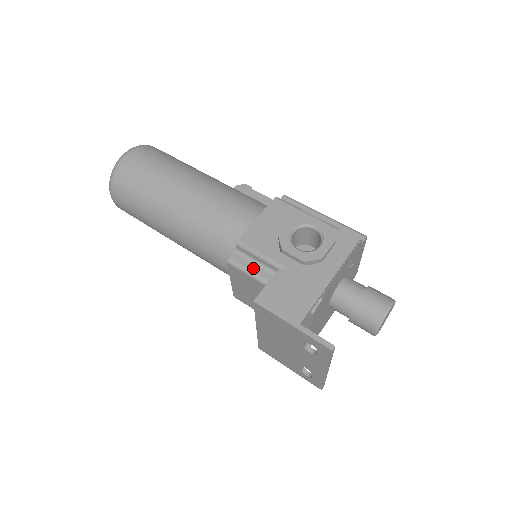
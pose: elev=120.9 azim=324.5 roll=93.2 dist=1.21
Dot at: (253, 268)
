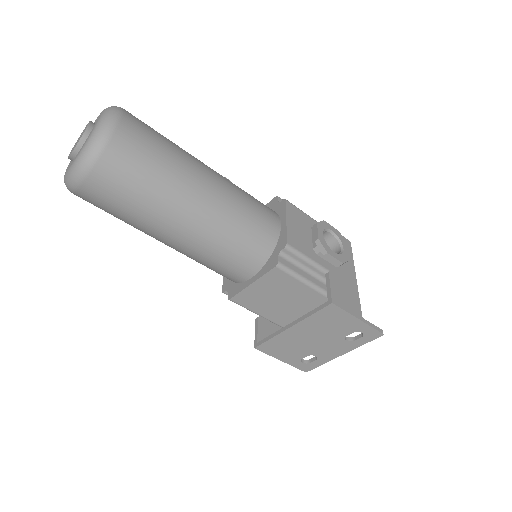
Dot at: (298, 270)
